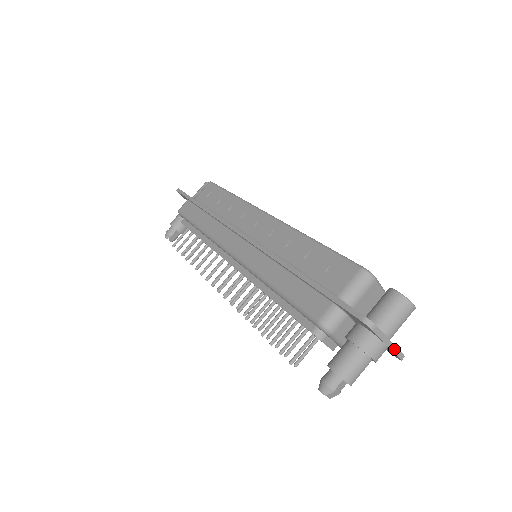
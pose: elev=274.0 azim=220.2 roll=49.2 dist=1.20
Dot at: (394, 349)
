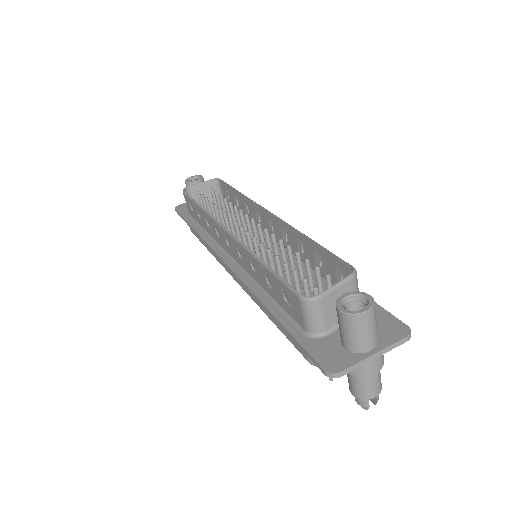
Dot at: (387, 350)
